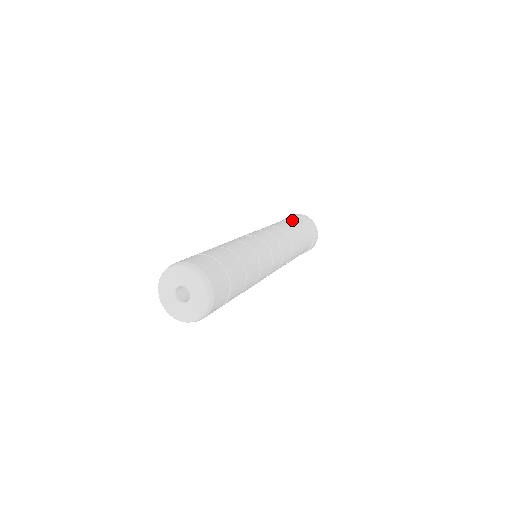
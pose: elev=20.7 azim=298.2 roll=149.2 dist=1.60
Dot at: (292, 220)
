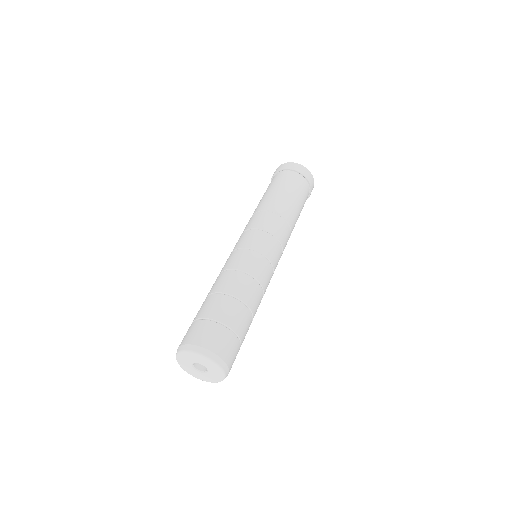
Dot at: (273, 184)
